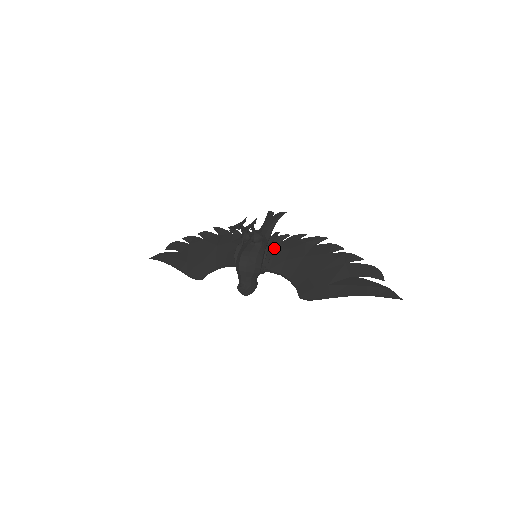
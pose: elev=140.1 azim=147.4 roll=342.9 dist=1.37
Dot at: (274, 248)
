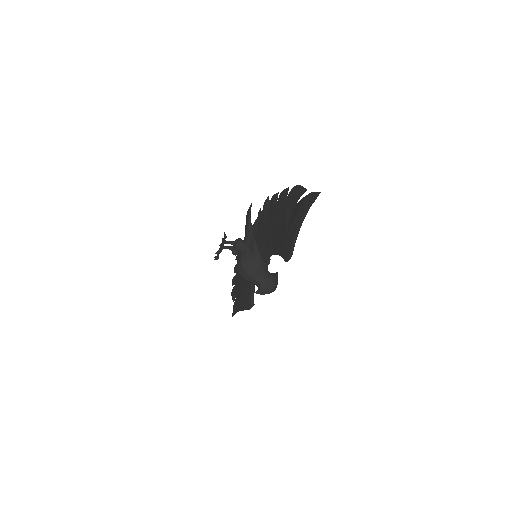
Dot at: (256, 239)
